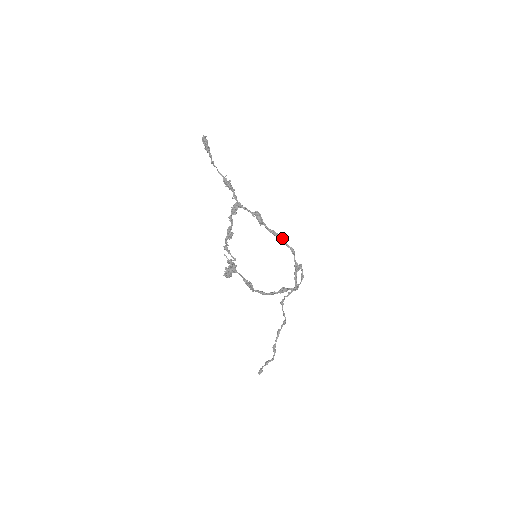
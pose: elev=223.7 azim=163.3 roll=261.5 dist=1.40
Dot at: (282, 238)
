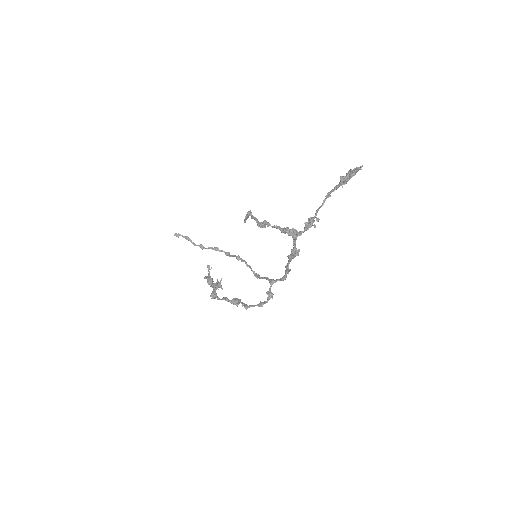
Dot at: occluded
